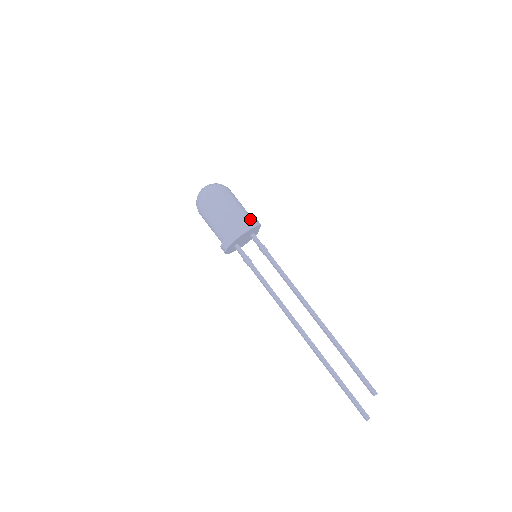
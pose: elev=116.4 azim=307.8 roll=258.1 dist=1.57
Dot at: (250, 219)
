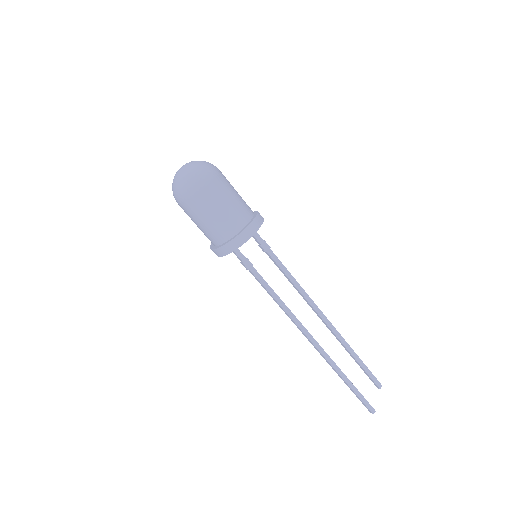
Dot at: (251, 213)
